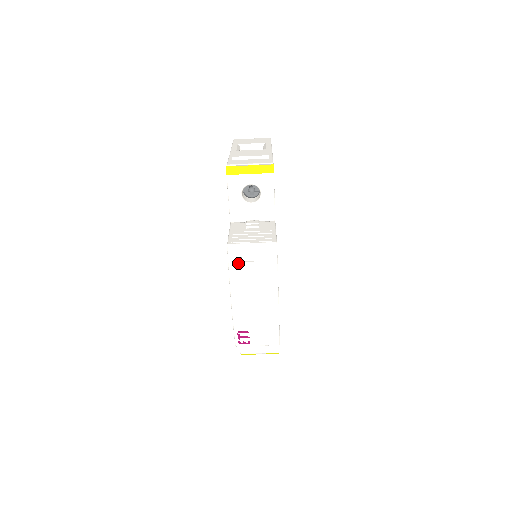
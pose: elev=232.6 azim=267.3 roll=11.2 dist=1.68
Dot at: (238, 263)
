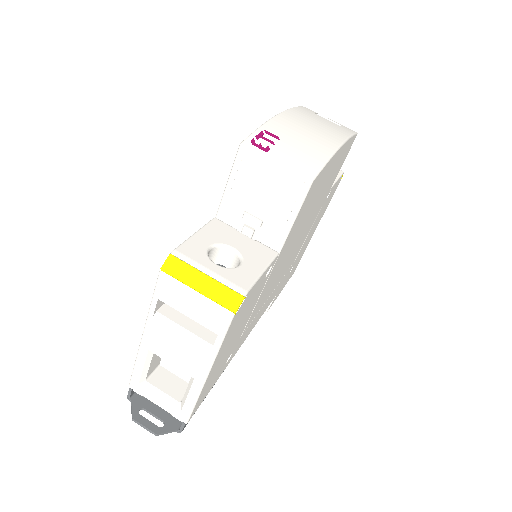
Dot at: (310, 111)
